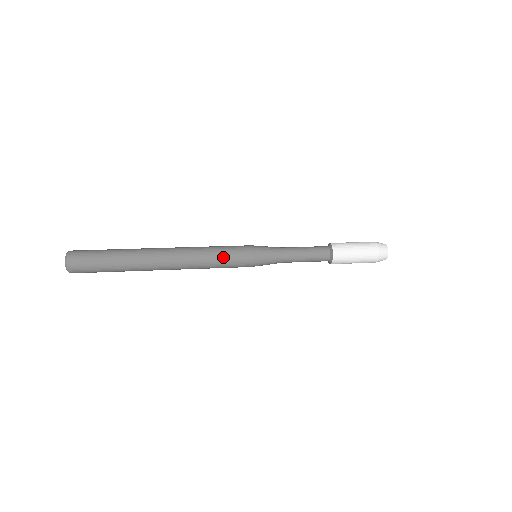
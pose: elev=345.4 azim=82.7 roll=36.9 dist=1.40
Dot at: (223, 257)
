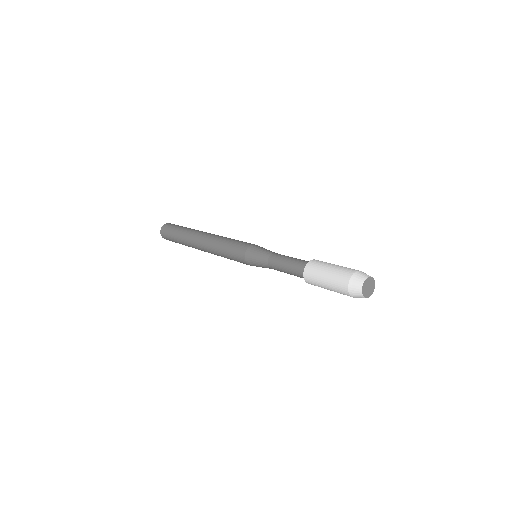
Dot at: (231, 243)
